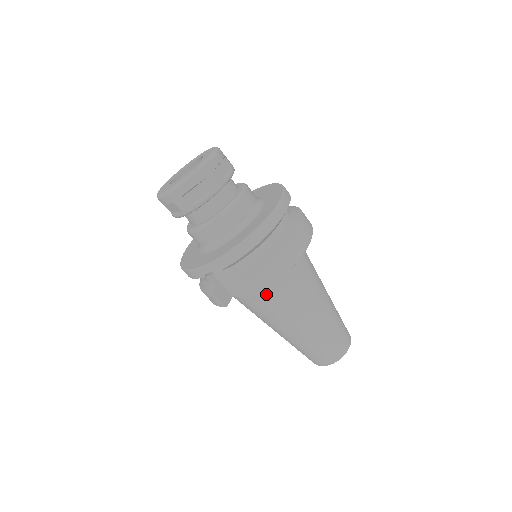
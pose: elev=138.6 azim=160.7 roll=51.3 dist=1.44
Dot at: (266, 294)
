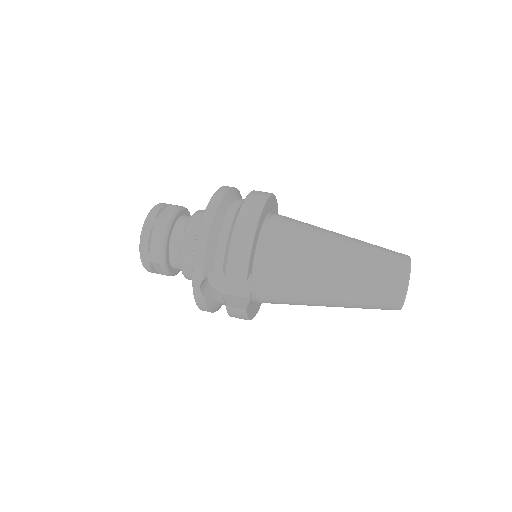
Dot at: (266, 272)
